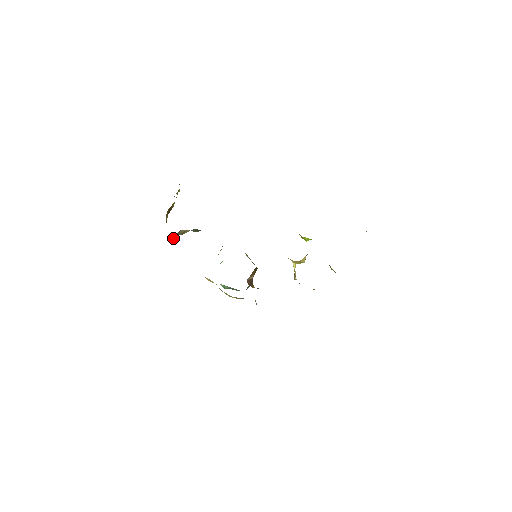
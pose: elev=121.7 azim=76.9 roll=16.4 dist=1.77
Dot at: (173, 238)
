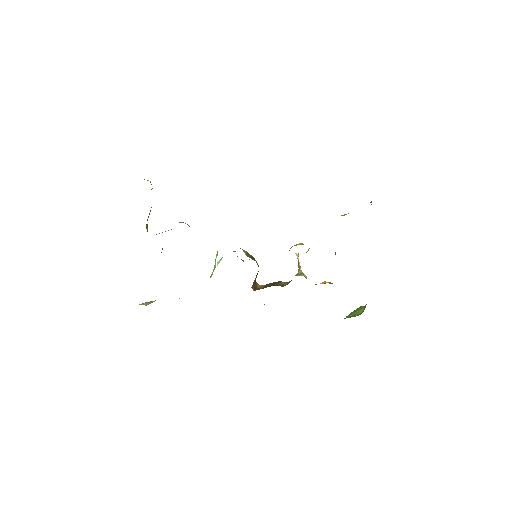
Dot at: occluded
